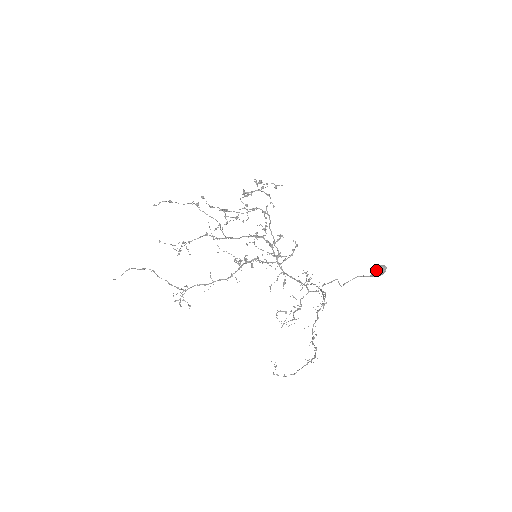
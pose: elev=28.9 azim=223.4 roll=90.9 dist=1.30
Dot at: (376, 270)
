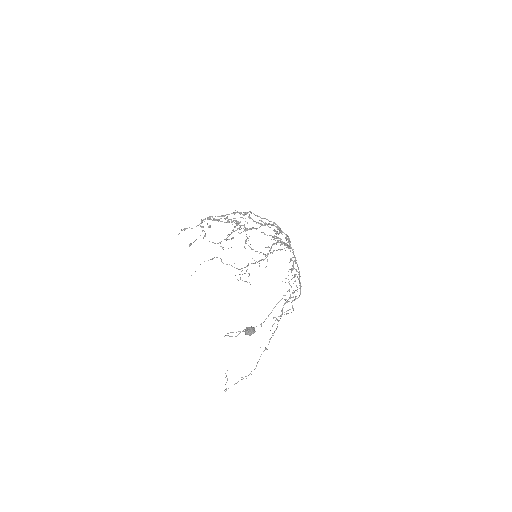
Dot at: (245, 332)
